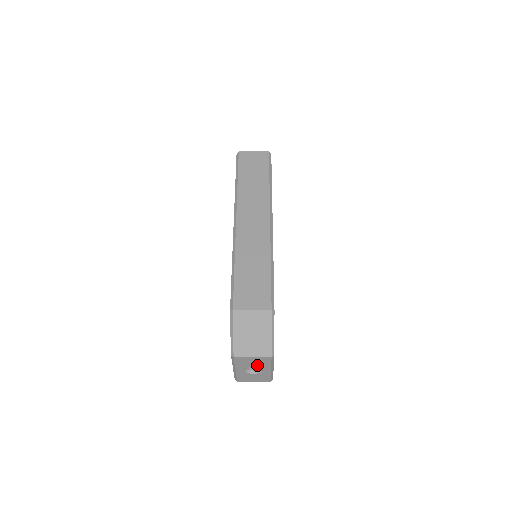
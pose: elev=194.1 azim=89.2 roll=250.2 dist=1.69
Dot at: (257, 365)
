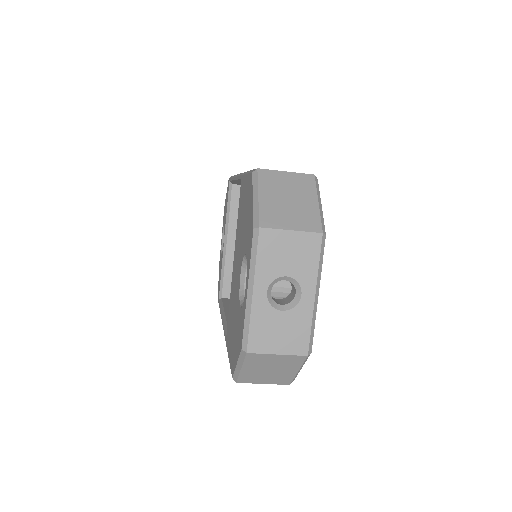
Dot at: (294, 269)
